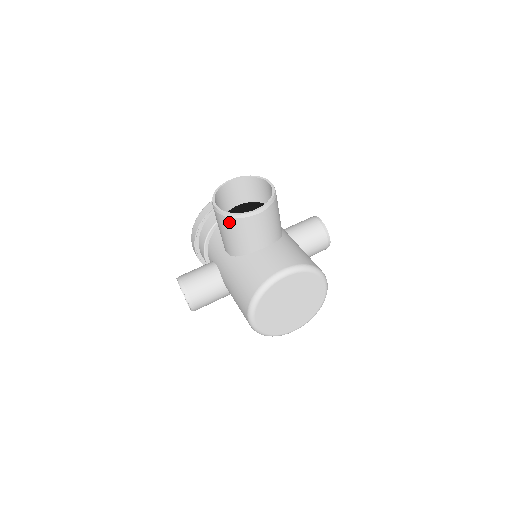
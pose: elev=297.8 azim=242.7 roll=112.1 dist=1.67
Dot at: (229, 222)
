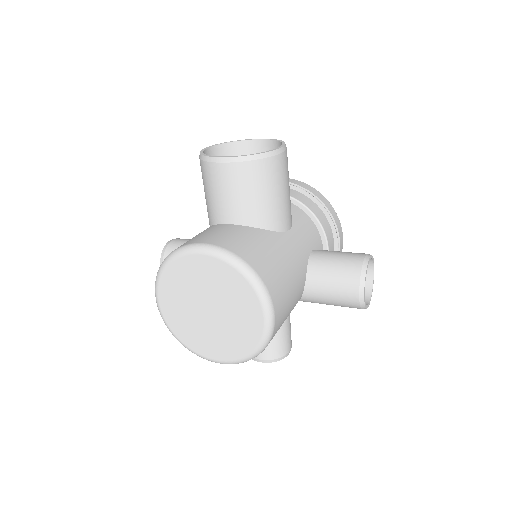
Dot at: (201, 167)
